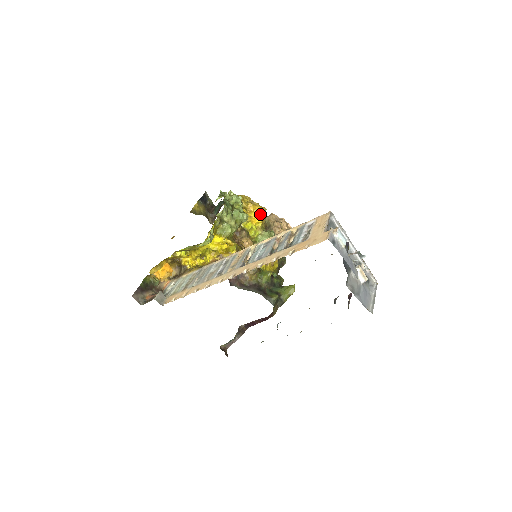
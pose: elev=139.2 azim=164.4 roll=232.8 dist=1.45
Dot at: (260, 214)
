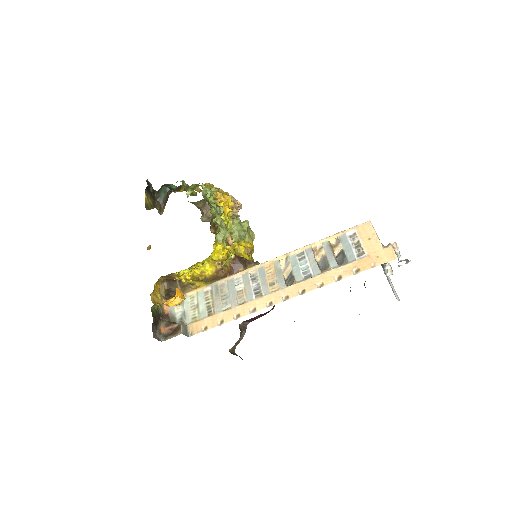
Dot at: (229, 202)
